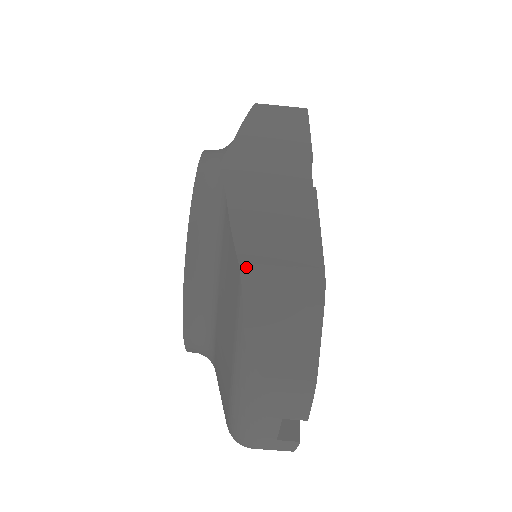
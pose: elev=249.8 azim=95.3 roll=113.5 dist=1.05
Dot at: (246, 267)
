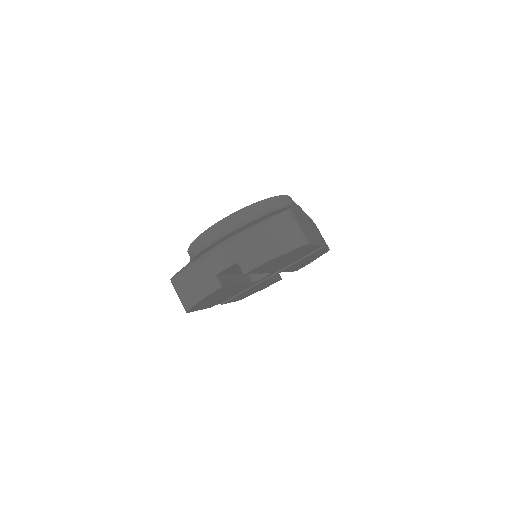
Dot at: (291, 211)
